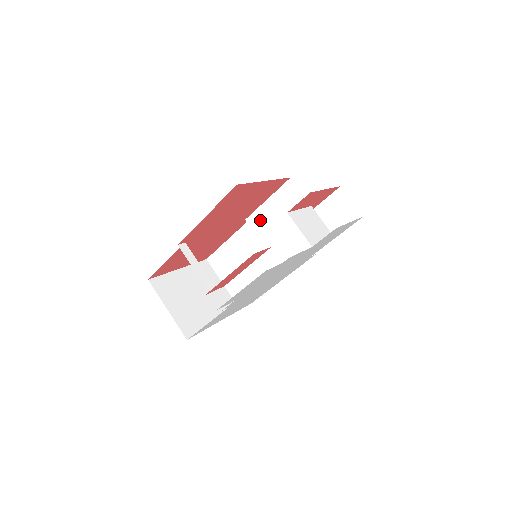
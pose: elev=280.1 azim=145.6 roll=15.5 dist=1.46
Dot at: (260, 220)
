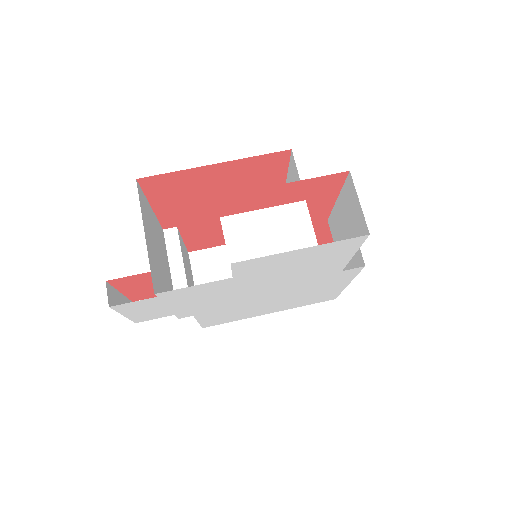
Dot at: occluded
